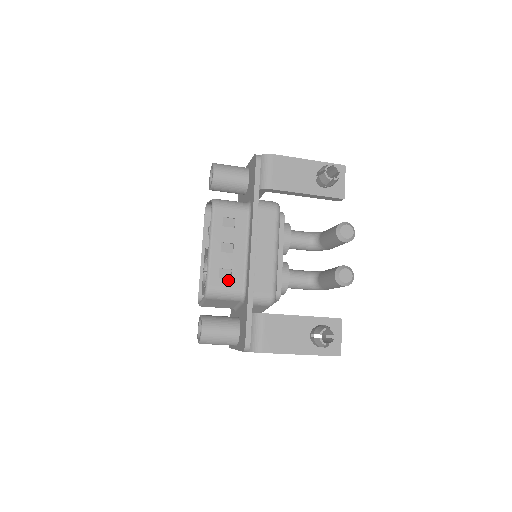
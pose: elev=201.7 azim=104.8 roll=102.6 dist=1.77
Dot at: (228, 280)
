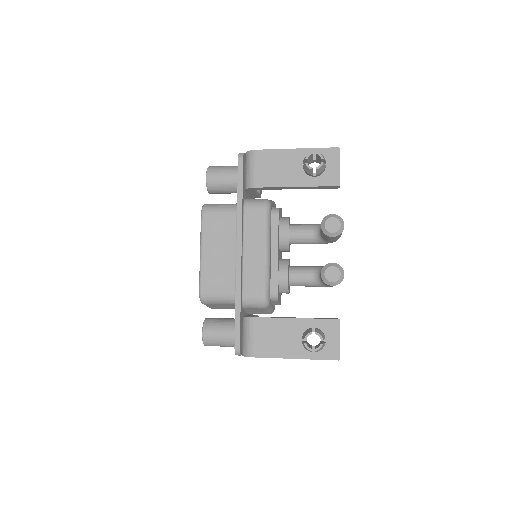
Dot at: (219, 285)
